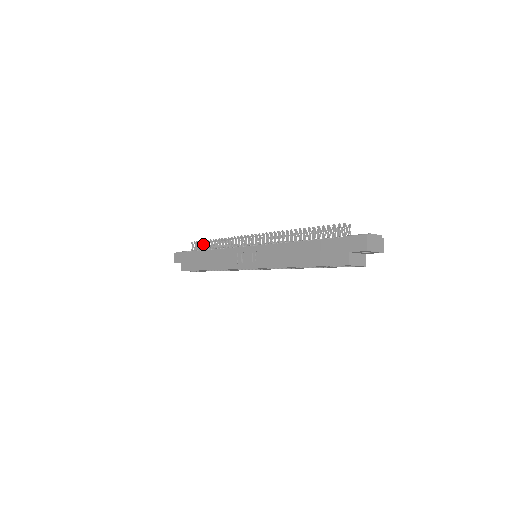
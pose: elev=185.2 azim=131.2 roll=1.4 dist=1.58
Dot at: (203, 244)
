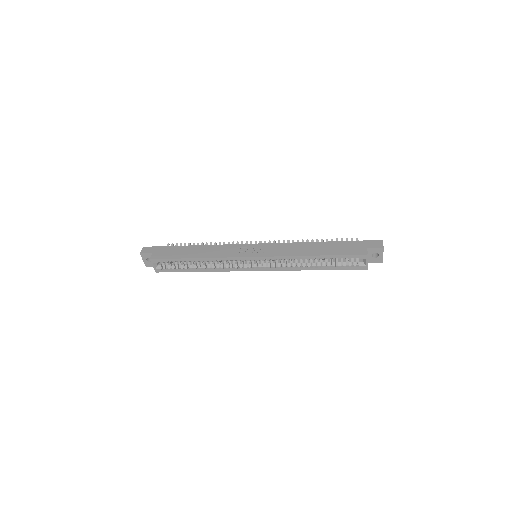
Dot at: occluded
